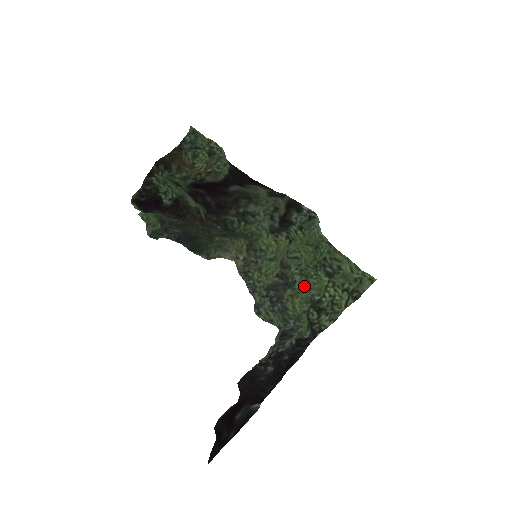
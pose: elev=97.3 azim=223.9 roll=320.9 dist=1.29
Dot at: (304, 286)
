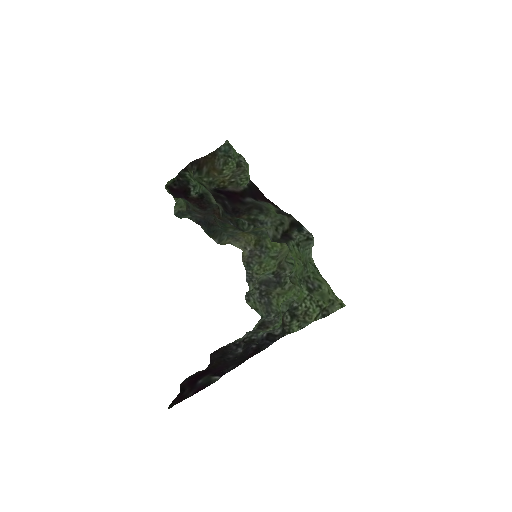
Dot at: (292, 289)
